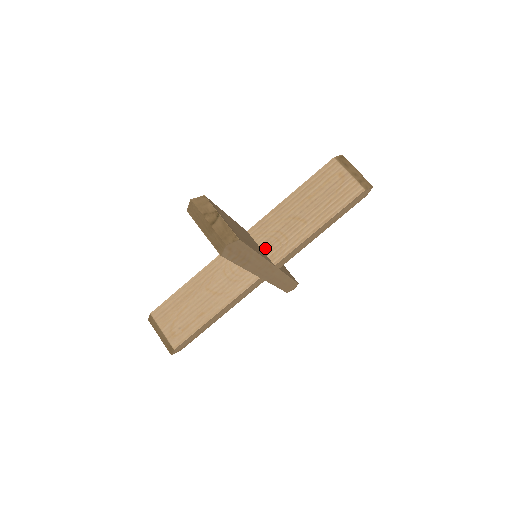
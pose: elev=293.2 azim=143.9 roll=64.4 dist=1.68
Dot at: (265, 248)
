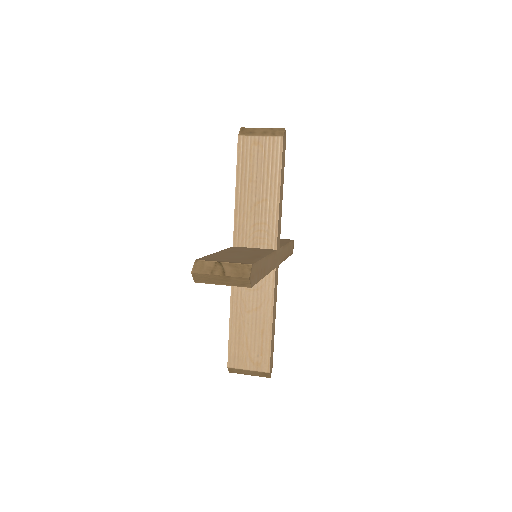
Dot at: (257, 245)
